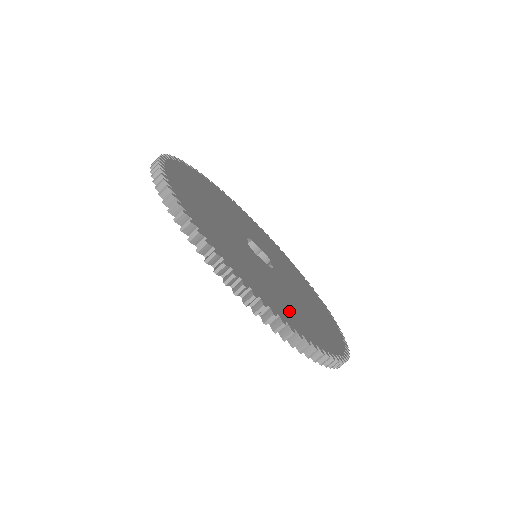
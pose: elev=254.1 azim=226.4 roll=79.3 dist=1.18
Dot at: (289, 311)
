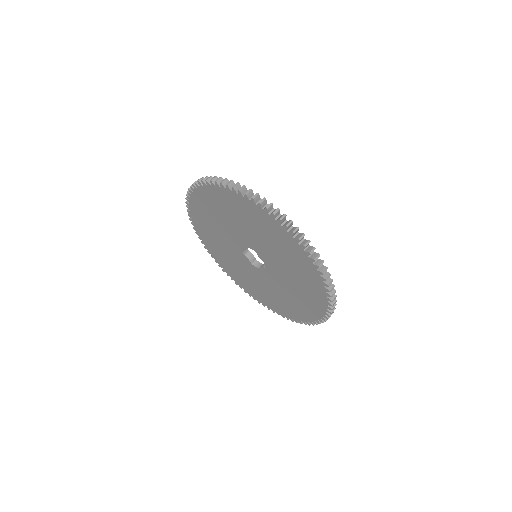
Dot at: occluded
